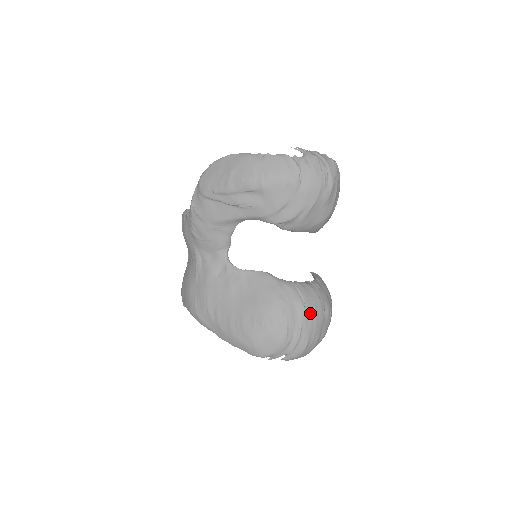
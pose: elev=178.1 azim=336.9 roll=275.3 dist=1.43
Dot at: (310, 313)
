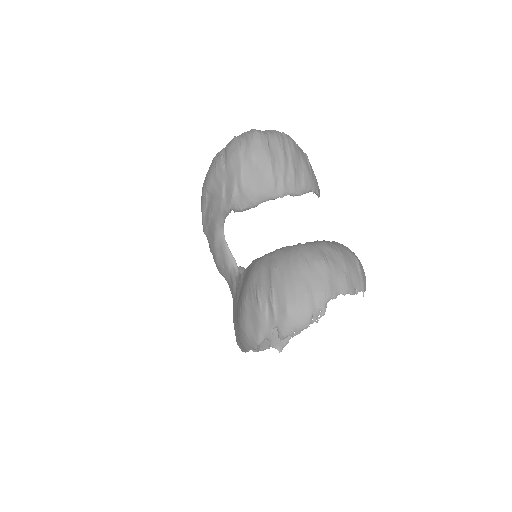
Dot at: (281, 268)
